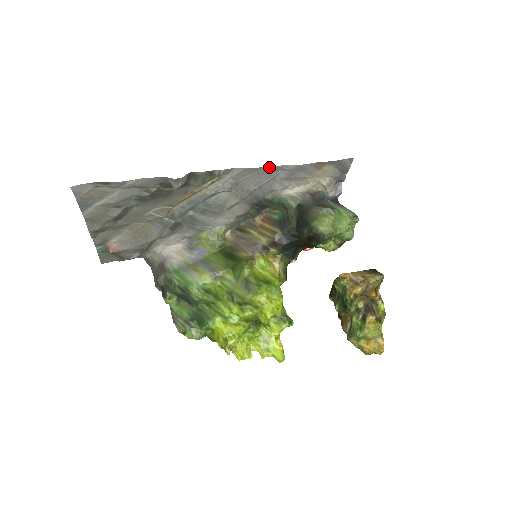
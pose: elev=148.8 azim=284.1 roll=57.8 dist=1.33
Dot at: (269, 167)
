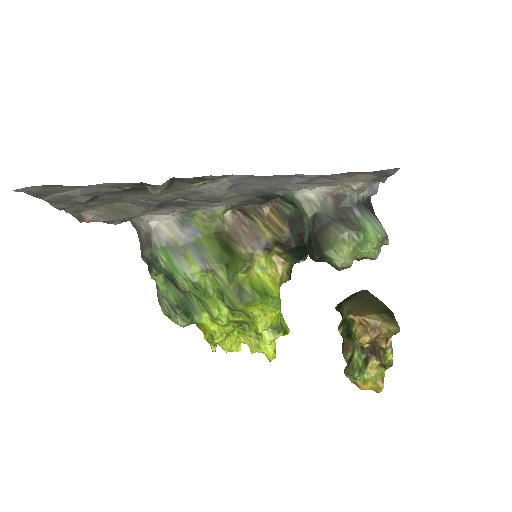
Dot at: (281, 175)
